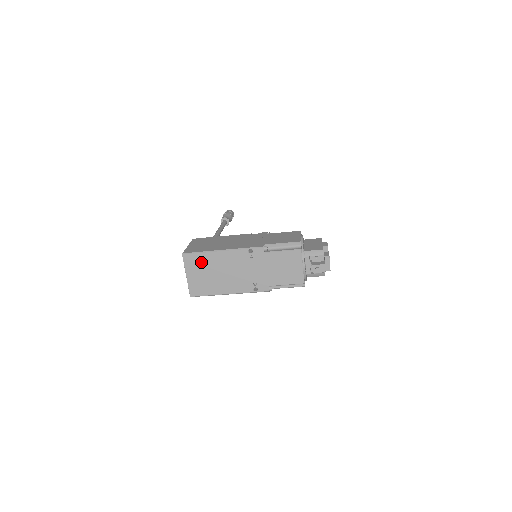
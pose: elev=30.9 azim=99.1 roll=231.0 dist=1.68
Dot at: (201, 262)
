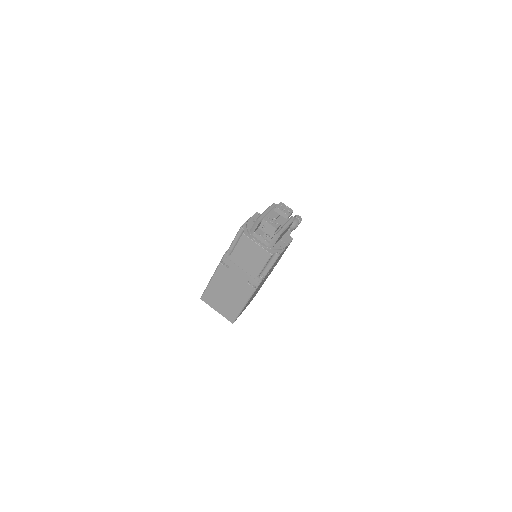
Dot at: (212, 295)
